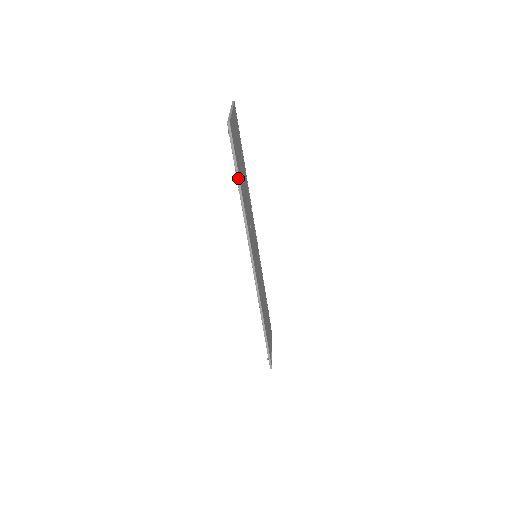
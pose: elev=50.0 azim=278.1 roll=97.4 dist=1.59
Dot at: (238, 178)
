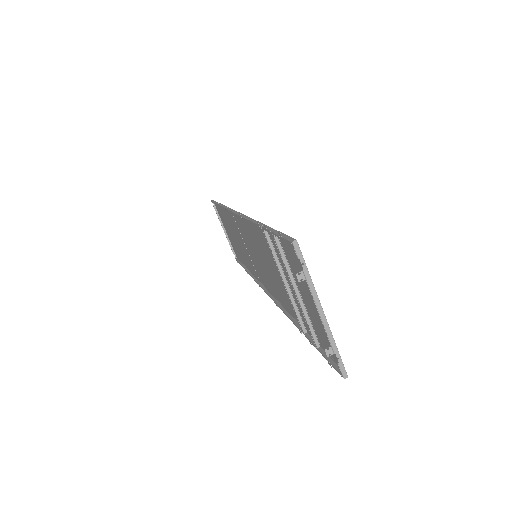
Dot at: occluded
